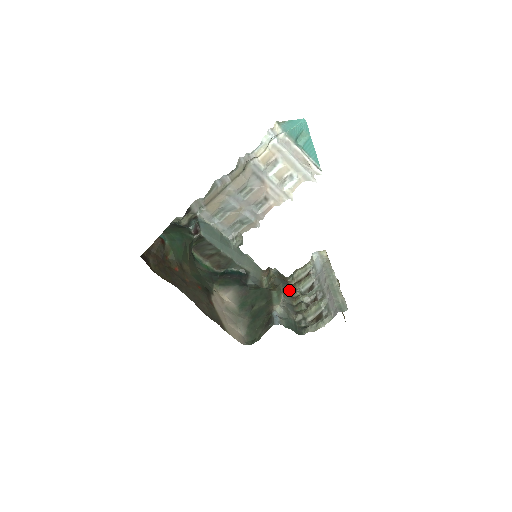
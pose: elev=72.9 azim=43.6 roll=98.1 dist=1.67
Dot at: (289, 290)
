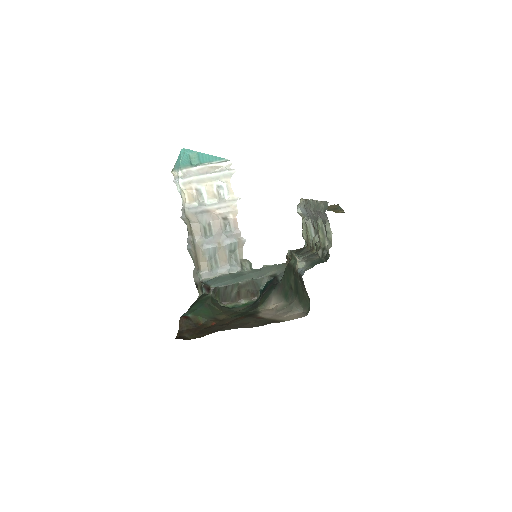
Dot at: (307, 250)
